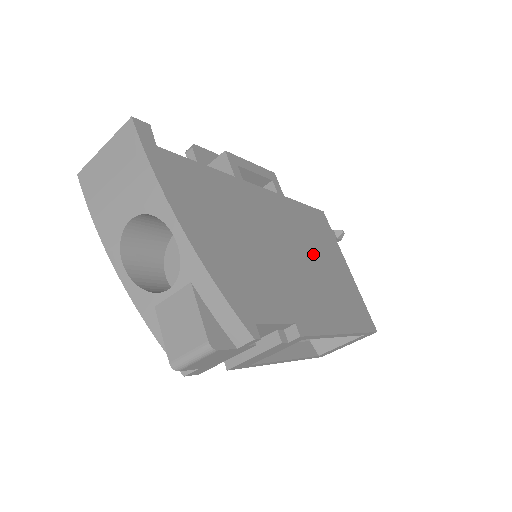
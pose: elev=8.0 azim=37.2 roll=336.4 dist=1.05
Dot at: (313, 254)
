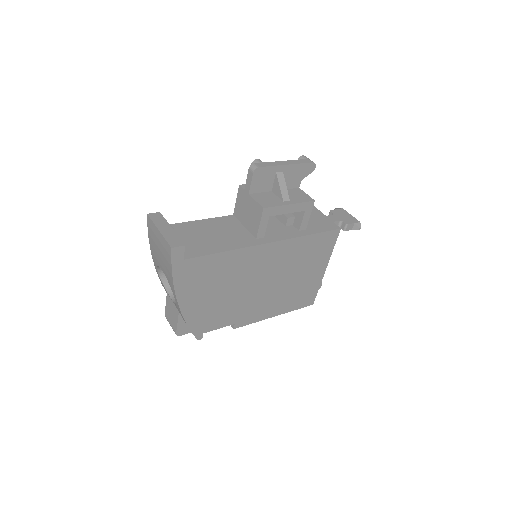
Dot at: (291, 274)
